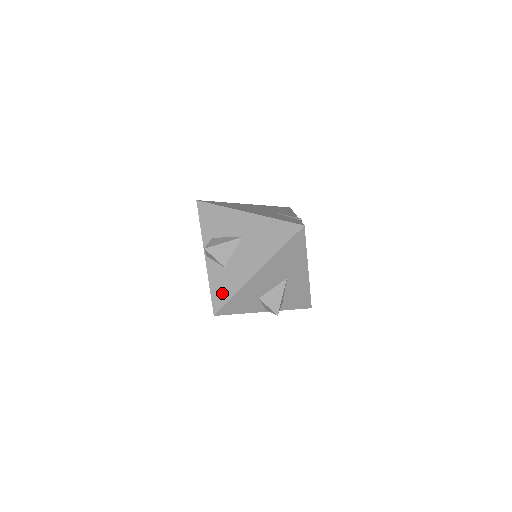
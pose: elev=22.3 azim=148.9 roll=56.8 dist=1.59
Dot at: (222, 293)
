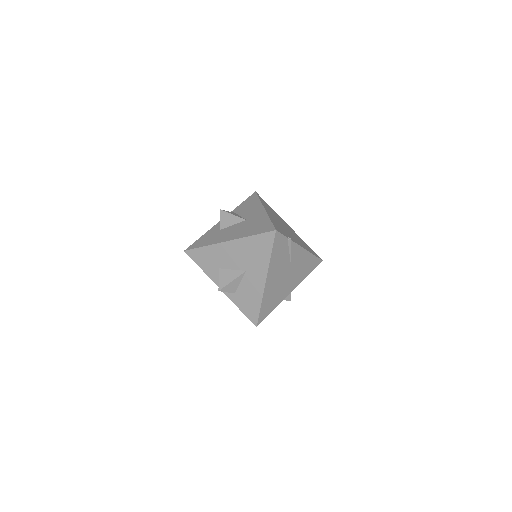
Dot at: (201, 242)
